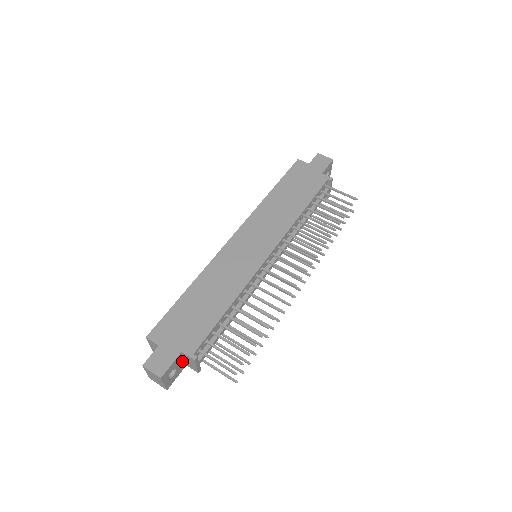
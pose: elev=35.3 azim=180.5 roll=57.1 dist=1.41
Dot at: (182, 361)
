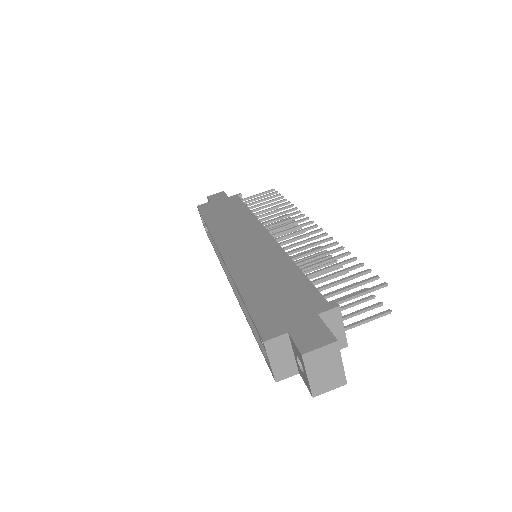
Dot at: occluded
